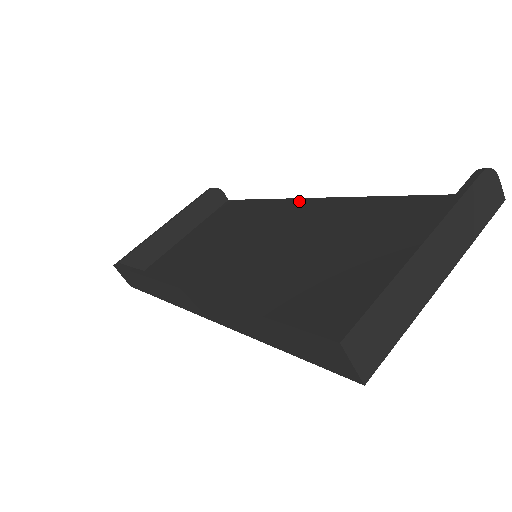
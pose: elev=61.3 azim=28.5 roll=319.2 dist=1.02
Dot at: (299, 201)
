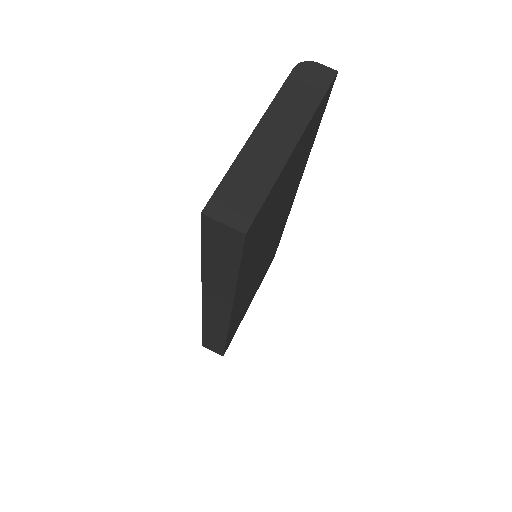
Dot at: occluded
